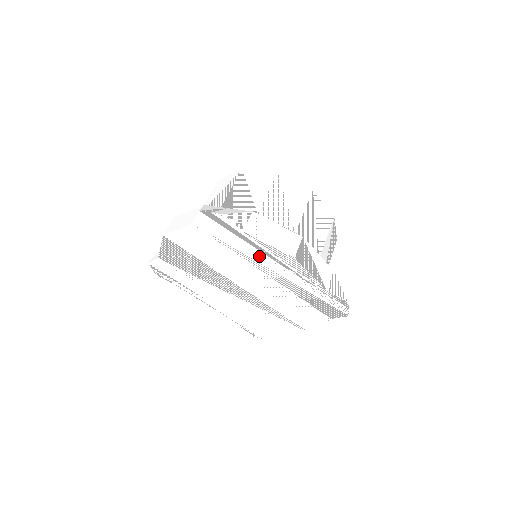
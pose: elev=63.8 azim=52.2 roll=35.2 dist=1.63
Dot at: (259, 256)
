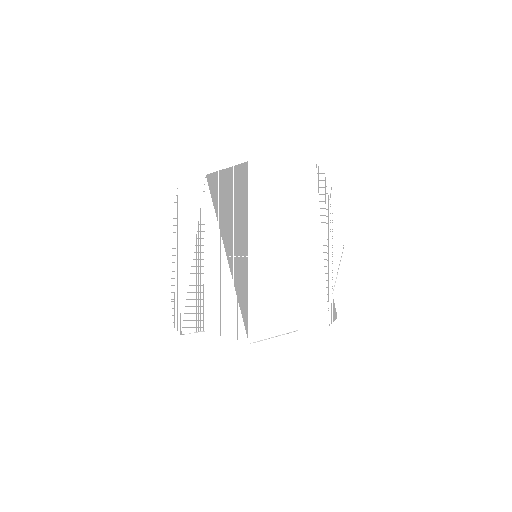
Dot at: (313, 227)
